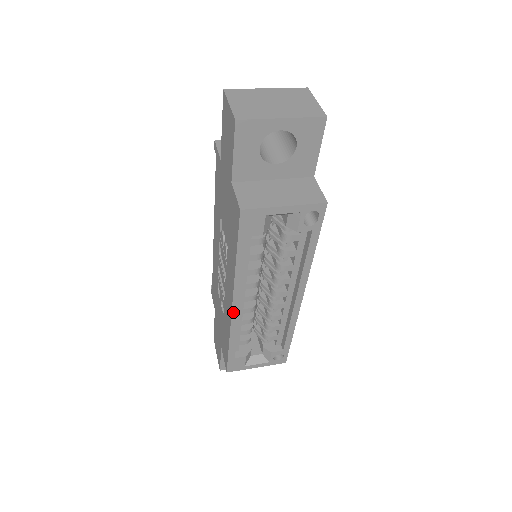
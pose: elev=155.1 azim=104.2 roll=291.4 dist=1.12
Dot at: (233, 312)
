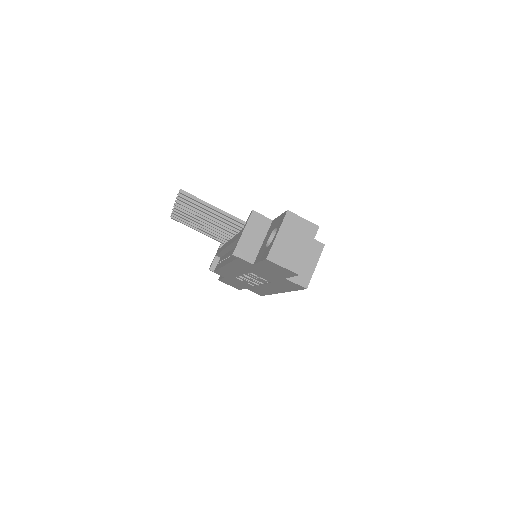
Dot at: occluded
